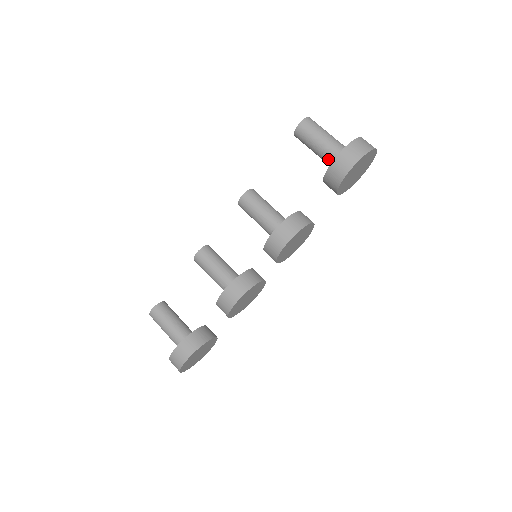
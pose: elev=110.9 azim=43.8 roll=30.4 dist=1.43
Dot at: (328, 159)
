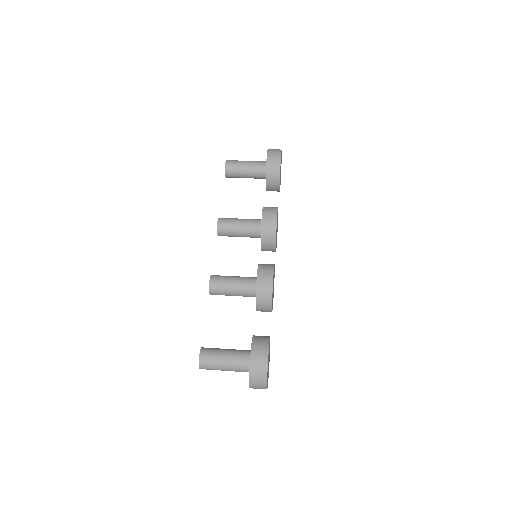
Dot at: (259, 170)
